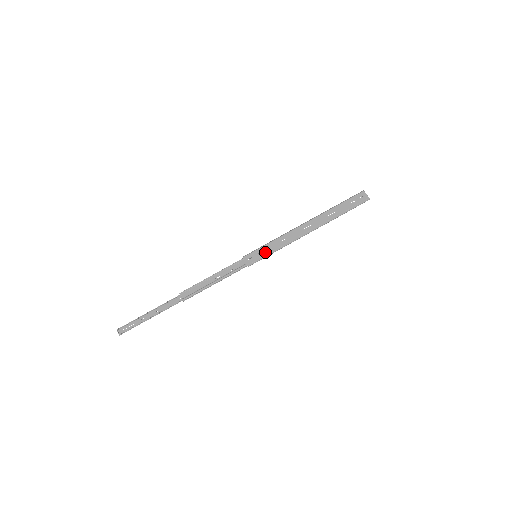
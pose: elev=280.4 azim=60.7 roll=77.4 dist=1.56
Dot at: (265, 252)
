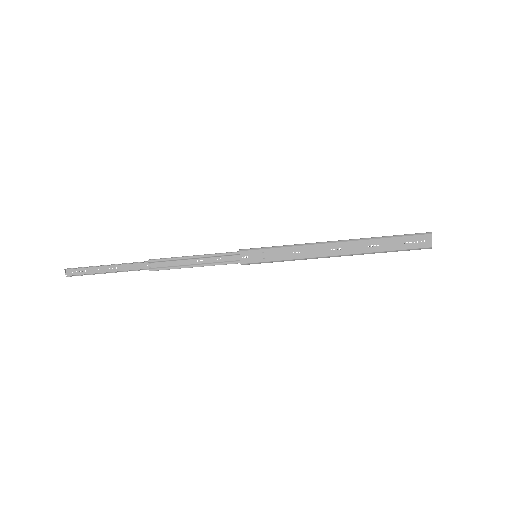
Dot at: (269, 257)
